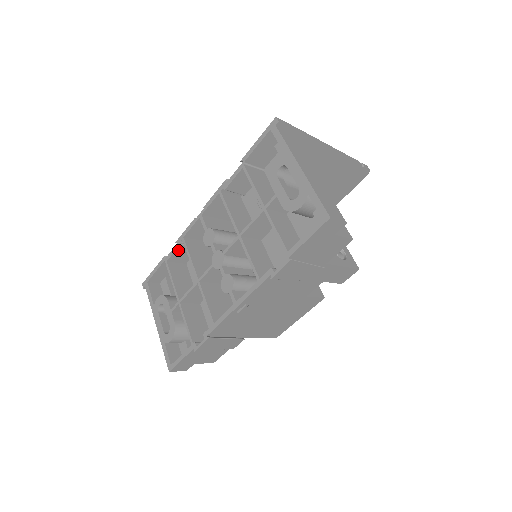
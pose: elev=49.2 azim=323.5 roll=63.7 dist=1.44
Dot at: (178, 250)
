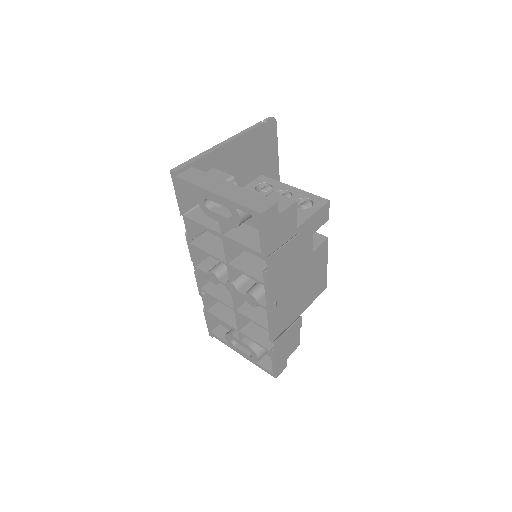
Dot at: (206, 298)
